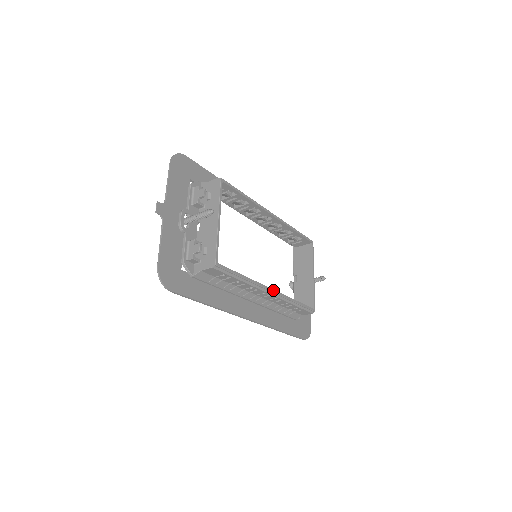
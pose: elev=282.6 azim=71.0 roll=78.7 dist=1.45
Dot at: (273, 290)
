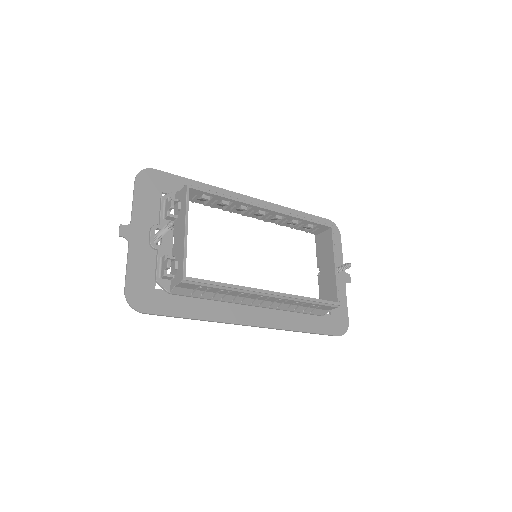
Dot at: (271, 292)
